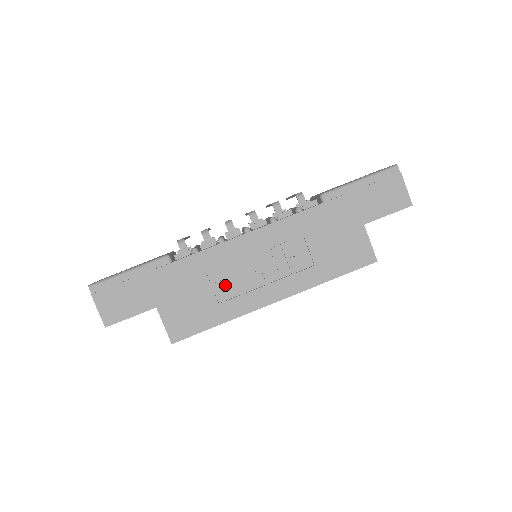
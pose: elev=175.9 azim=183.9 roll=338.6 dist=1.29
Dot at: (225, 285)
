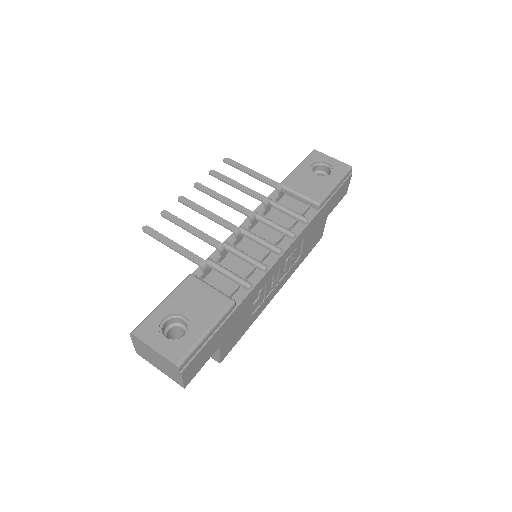
Dot at: (259, 301)
